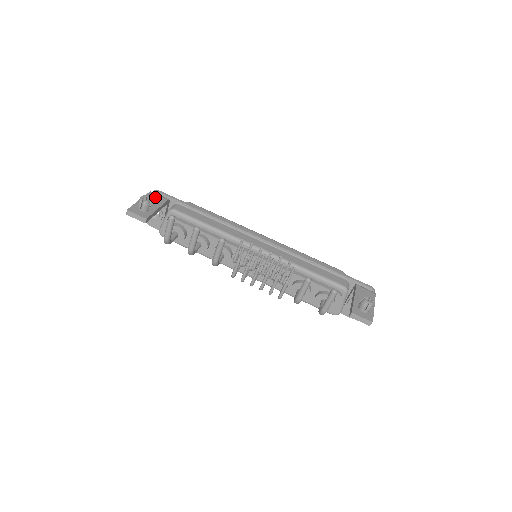
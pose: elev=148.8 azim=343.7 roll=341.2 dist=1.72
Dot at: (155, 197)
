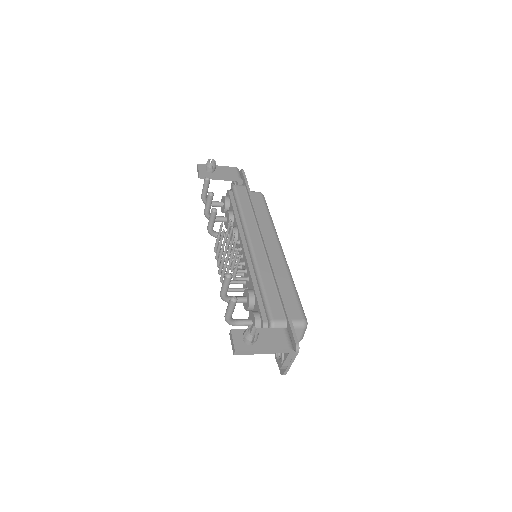
Dot at: (232, 171)
